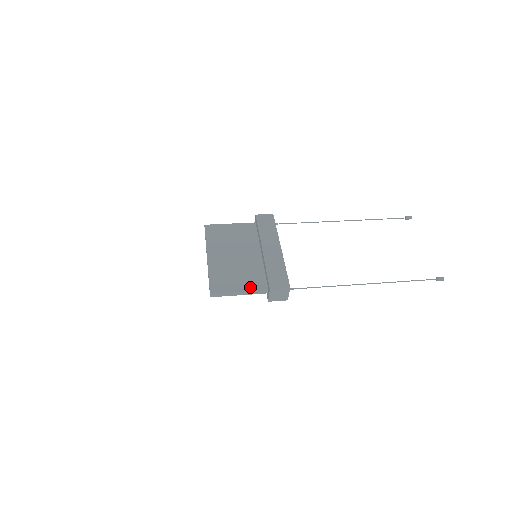
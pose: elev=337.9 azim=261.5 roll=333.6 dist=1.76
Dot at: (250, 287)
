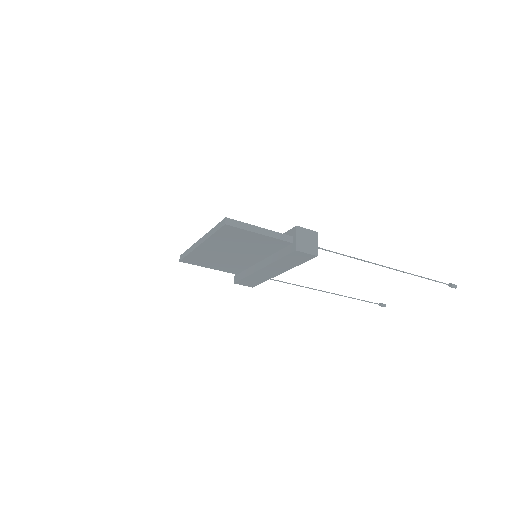
Dot at: occluded
